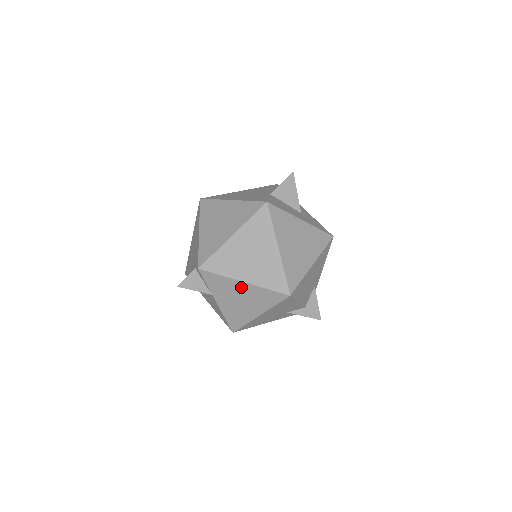
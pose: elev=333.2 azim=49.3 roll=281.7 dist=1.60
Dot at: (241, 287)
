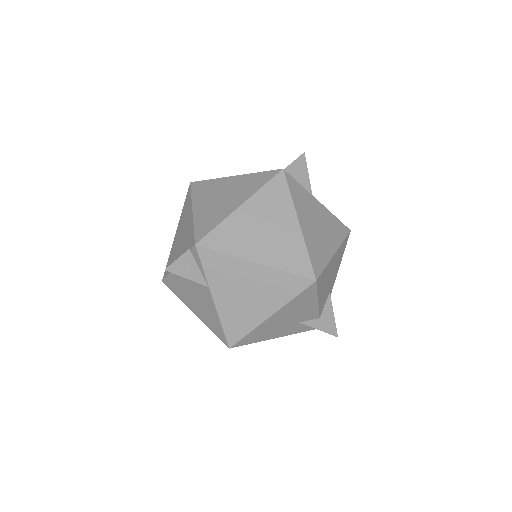
Dot at: (251, 271)
